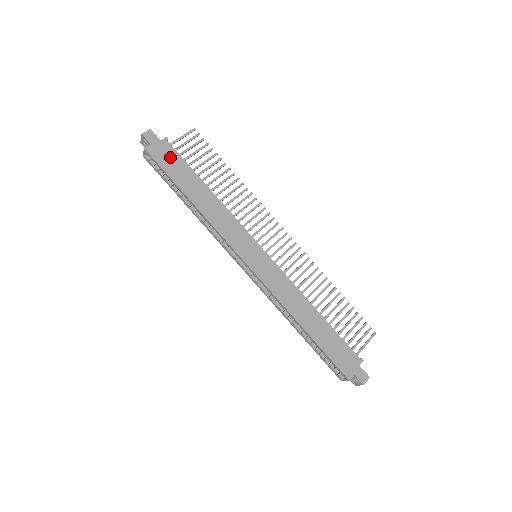
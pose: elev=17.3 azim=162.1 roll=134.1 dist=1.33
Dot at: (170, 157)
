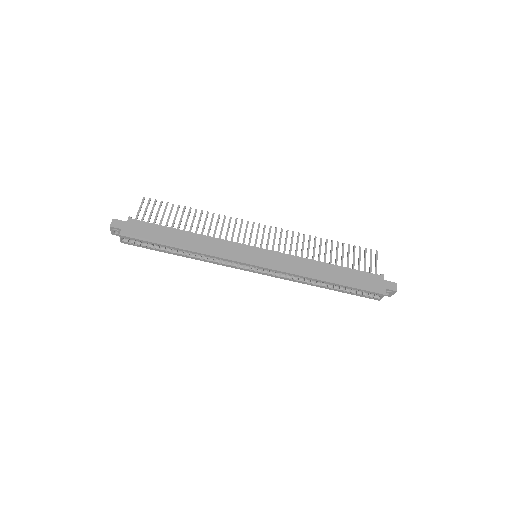
Dot at: (143, 229)
